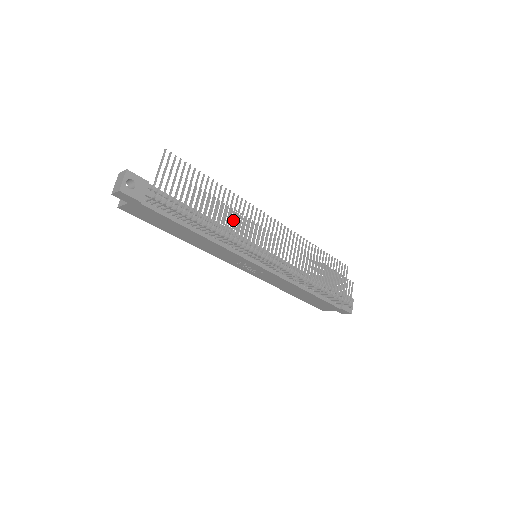
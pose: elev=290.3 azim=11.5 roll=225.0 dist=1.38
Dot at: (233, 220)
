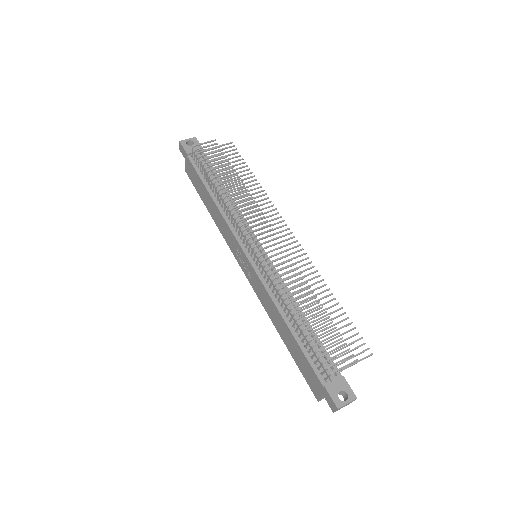
Dot at: (241, 196)
